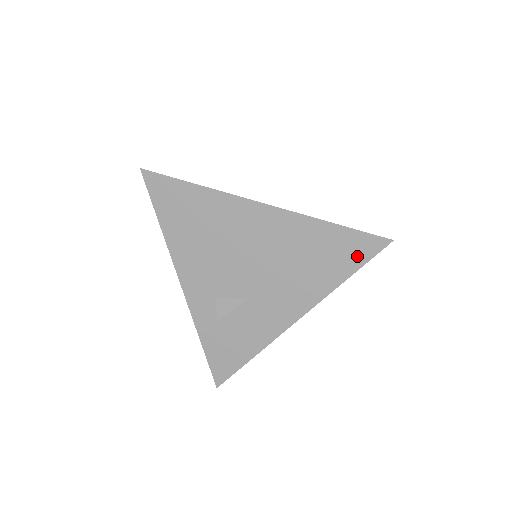
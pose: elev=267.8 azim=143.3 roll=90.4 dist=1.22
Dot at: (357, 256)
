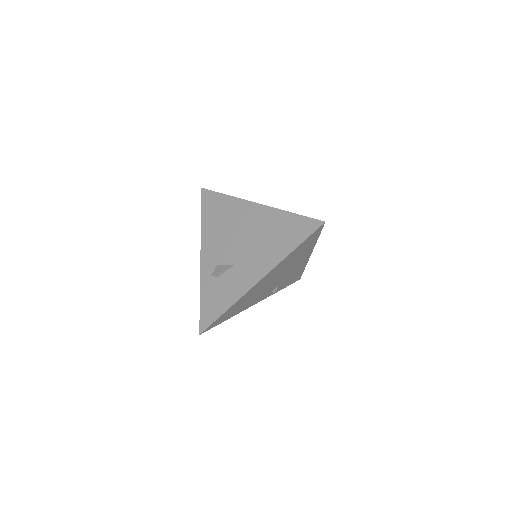
Dot at: (303, 233)
